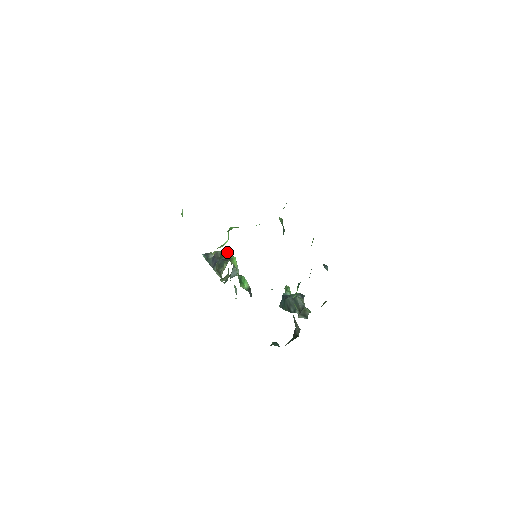
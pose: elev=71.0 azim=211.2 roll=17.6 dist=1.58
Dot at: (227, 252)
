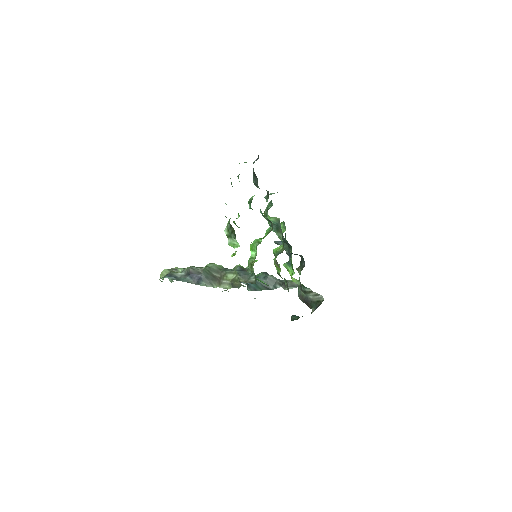
Dot at: (213, 264)
